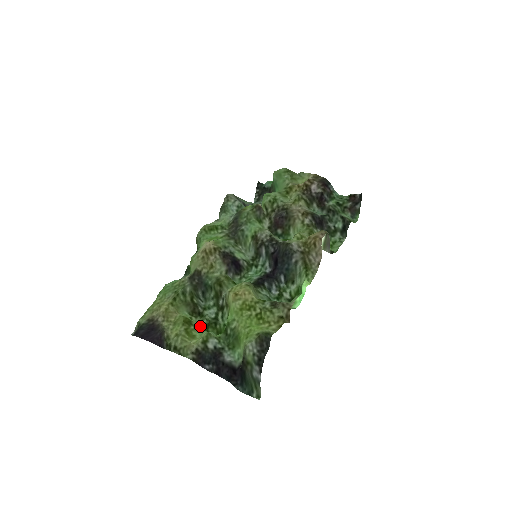
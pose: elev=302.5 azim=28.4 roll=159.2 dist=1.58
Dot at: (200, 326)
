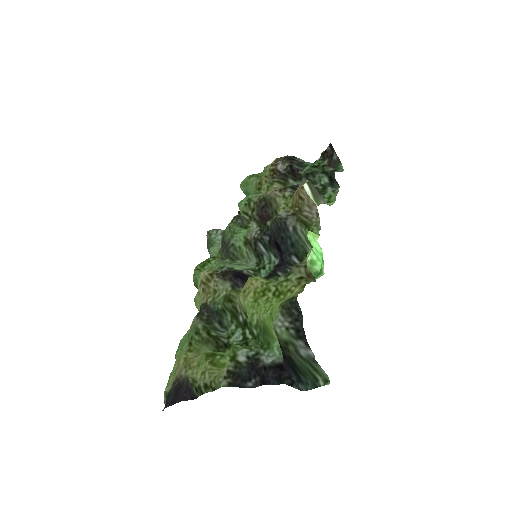
Dot at: occluded
